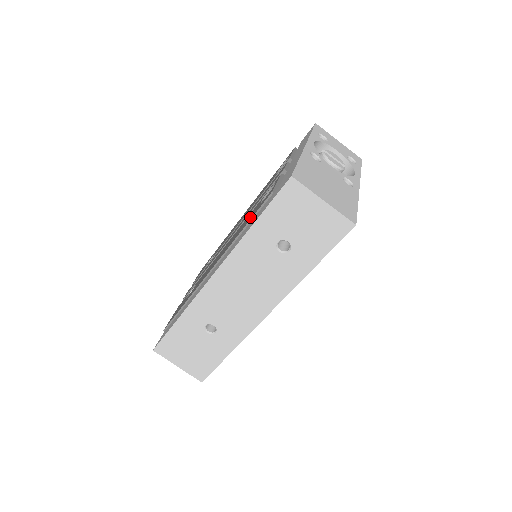
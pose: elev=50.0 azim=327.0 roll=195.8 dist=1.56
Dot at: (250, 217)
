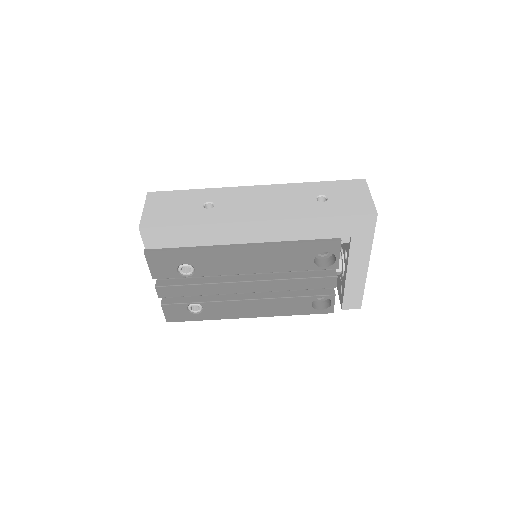
Dot at: occluded
